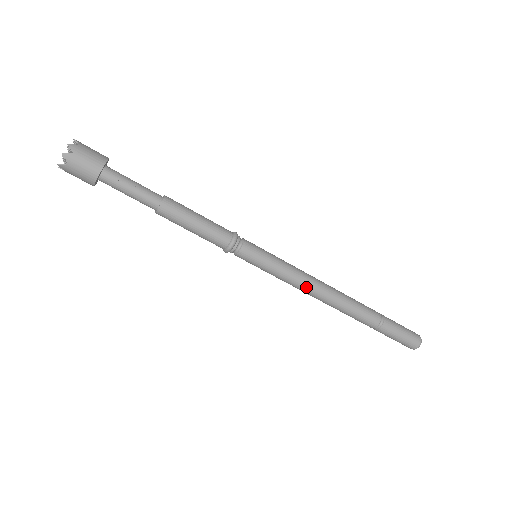
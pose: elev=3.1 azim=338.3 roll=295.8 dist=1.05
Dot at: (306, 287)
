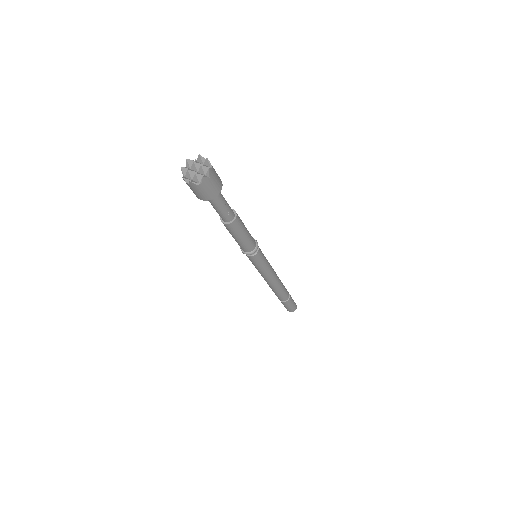
Dot at: (270, 279)
